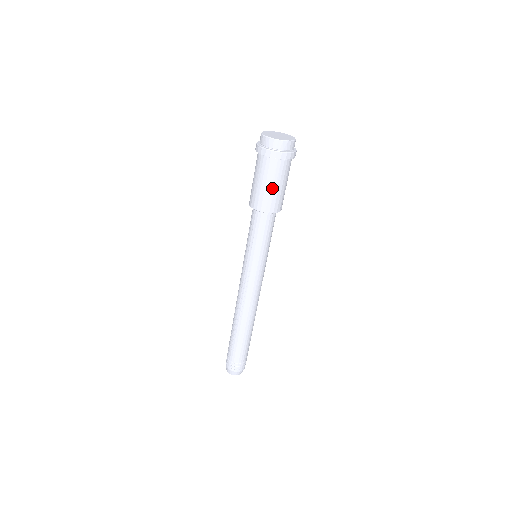
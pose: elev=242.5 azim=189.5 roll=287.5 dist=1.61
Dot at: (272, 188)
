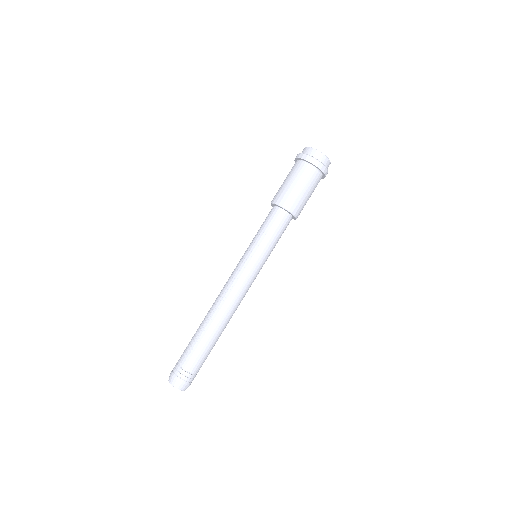
Dot at: (300, 190)
